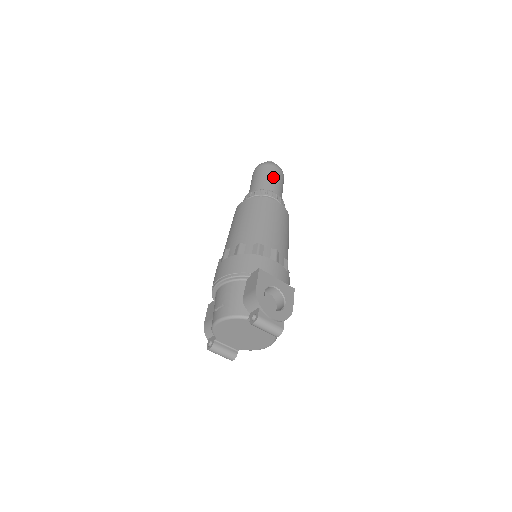
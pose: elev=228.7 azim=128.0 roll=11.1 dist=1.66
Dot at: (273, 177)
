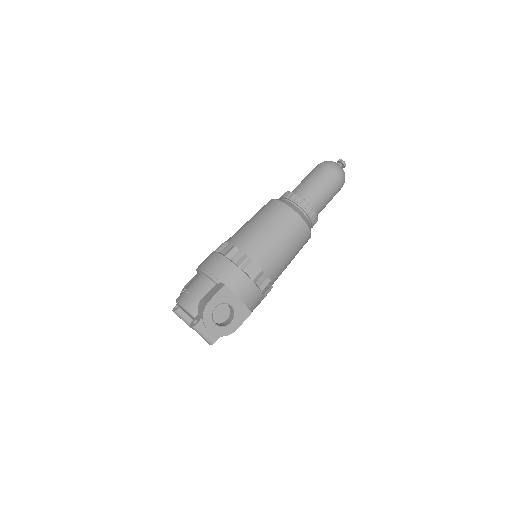
Dot at: (324, 185)
